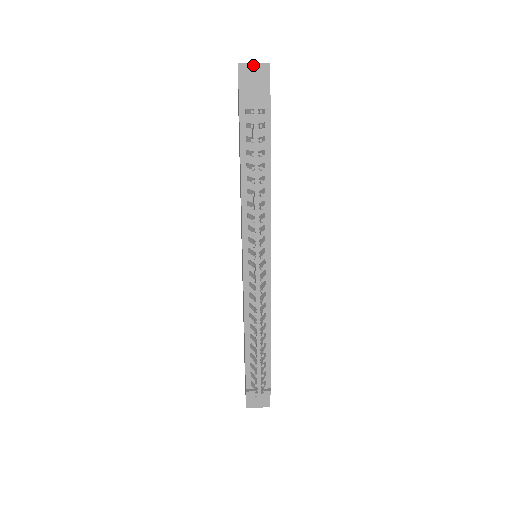
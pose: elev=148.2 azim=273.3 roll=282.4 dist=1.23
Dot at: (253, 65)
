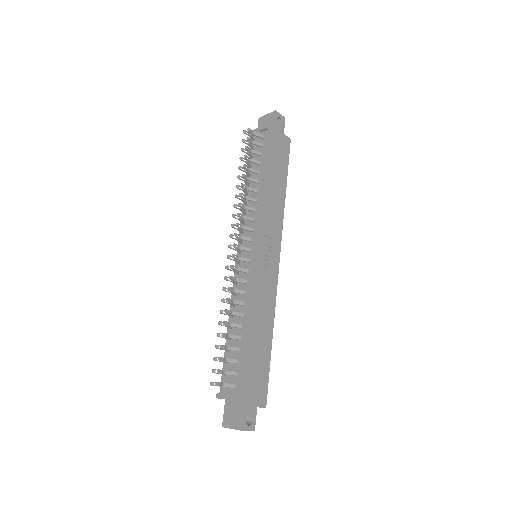
Dot at: (266, 116)
